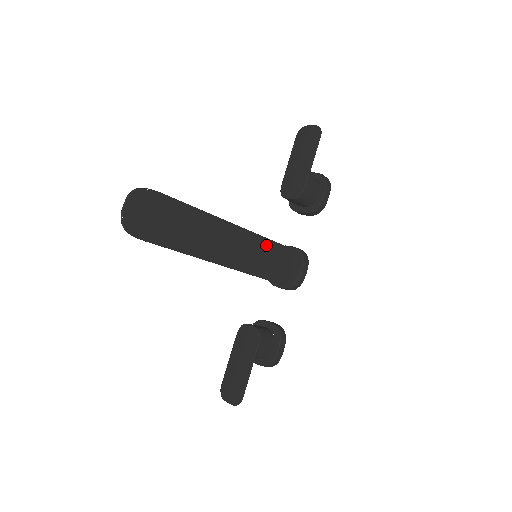
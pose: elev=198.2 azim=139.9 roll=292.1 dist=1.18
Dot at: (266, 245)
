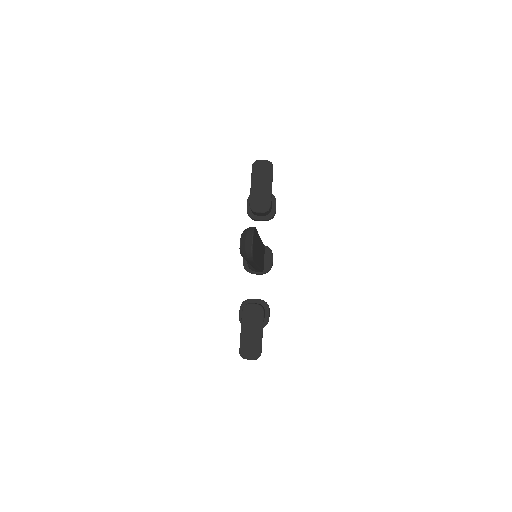
Dot at: (262, 247)
